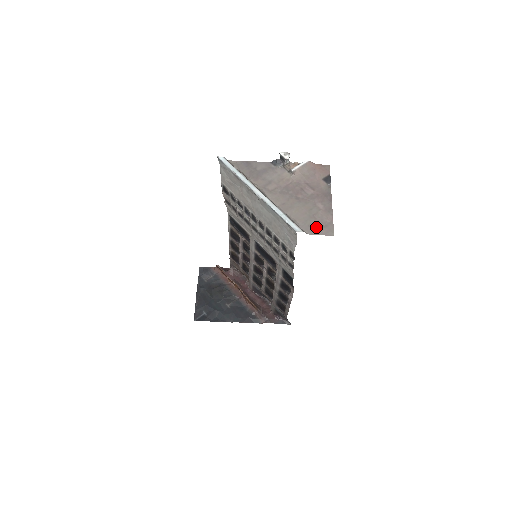
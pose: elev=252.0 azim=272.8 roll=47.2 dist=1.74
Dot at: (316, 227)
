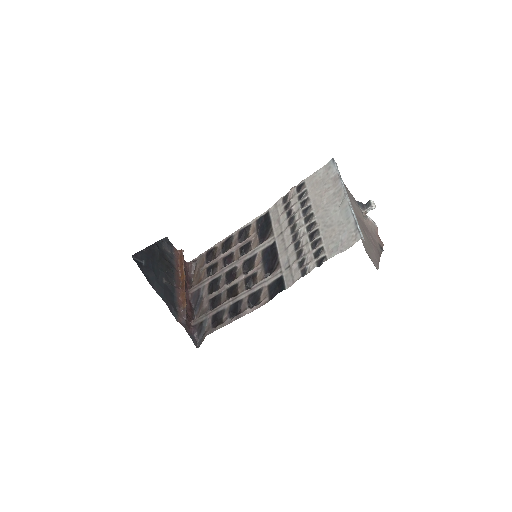
Dot at: (370, 254)
